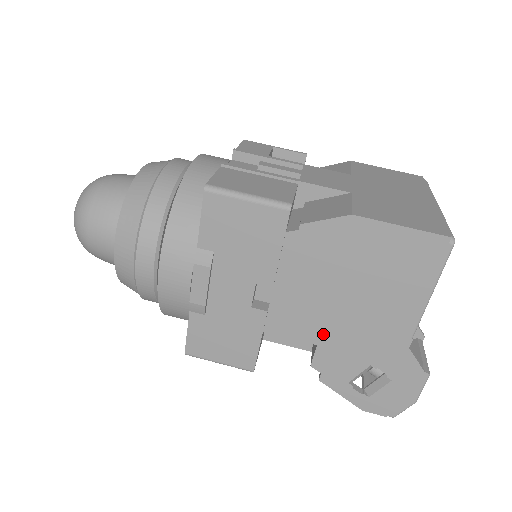
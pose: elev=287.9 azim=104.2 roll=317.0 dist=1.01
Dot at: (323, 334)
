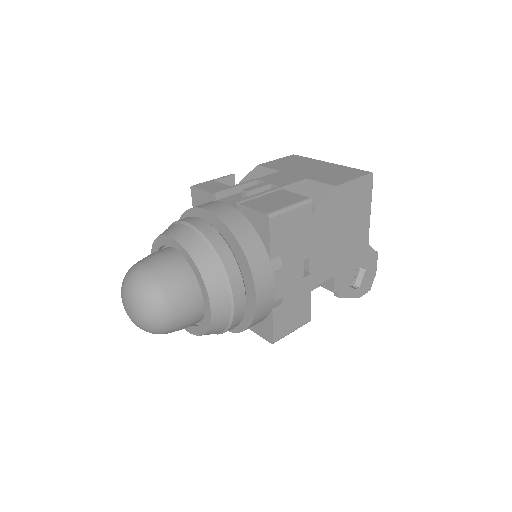
Dot at: (335, 267)
